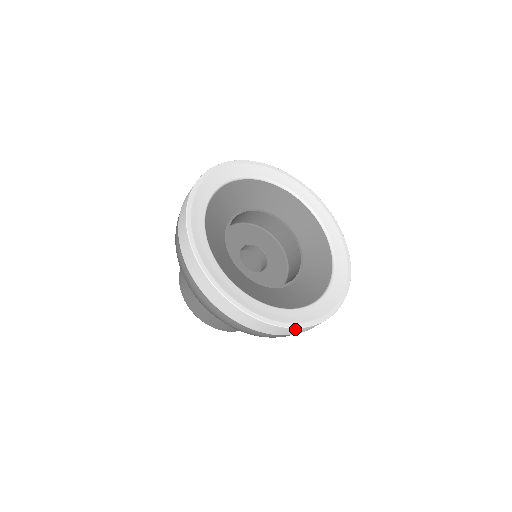
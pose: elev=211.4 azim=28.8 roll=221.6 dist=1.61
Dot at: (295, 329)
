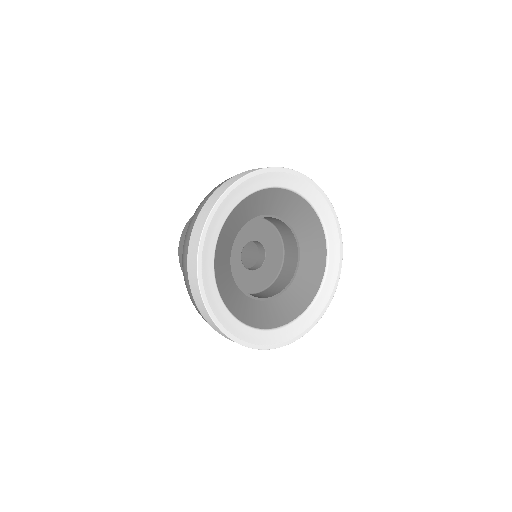
Dot at: (315, 322)
